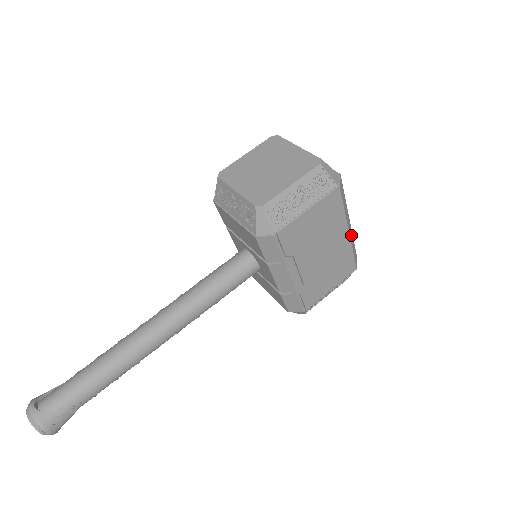
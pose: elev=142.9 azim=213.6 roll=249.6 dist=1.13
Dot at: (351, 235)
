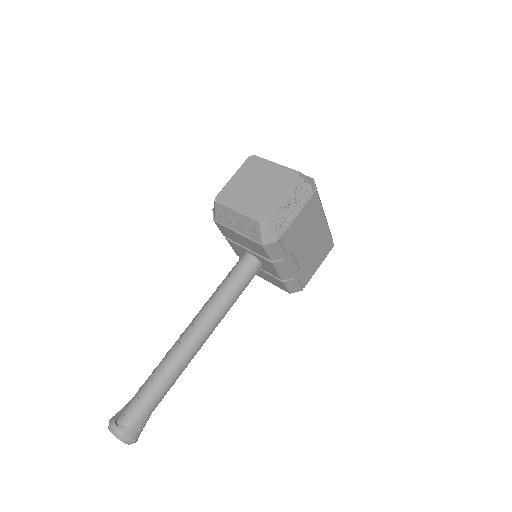
Dot at: occluded
